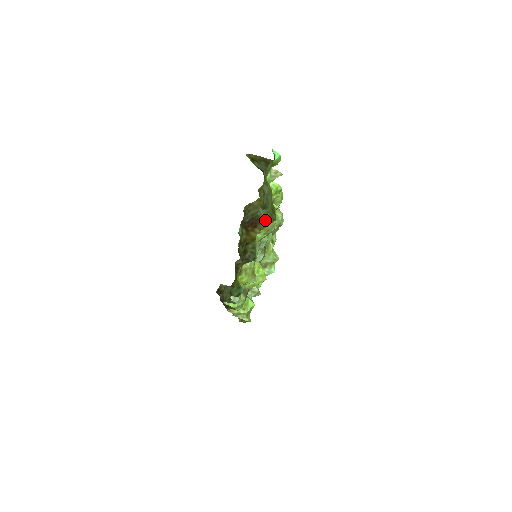
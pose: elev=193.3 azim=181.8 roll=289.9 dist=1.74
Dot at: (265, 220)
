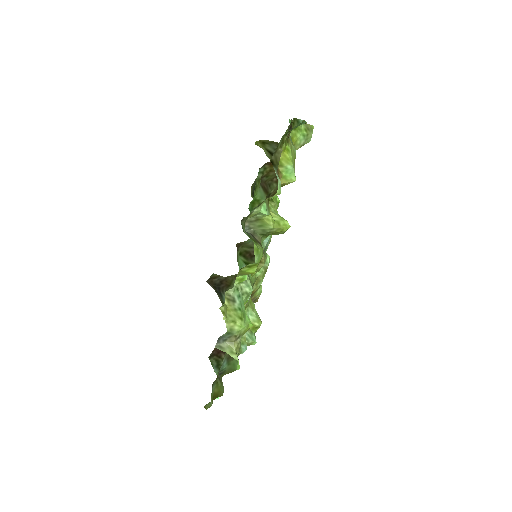
Dot at: occluded
